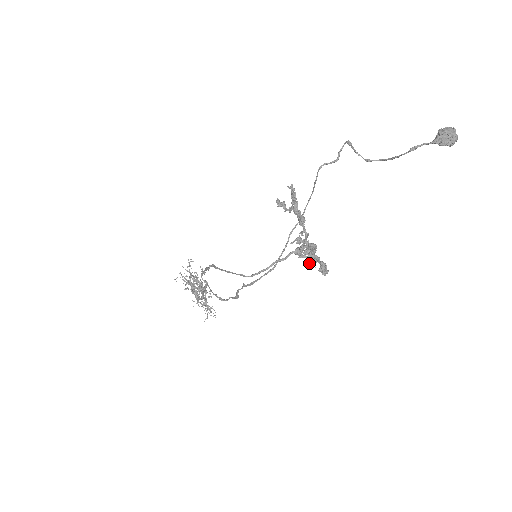
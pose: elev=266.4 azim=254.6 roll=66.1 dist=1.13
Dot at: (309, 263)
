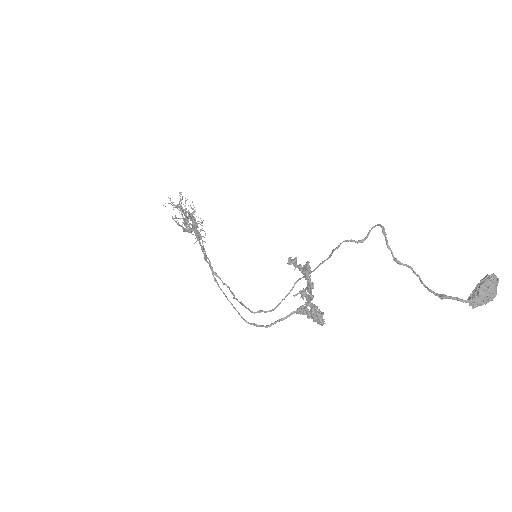
Dot at: (308, 318)
